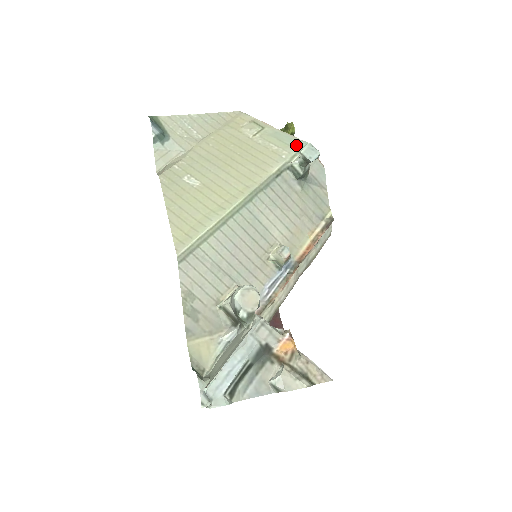
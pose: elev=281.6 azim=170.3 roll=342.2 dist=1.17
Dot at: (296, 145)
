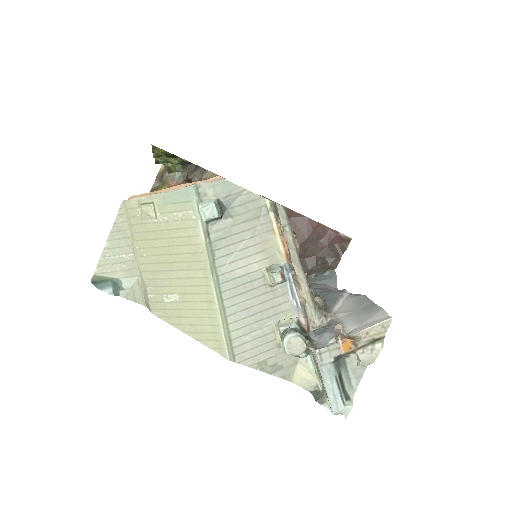
Dot at: (189, 197)
